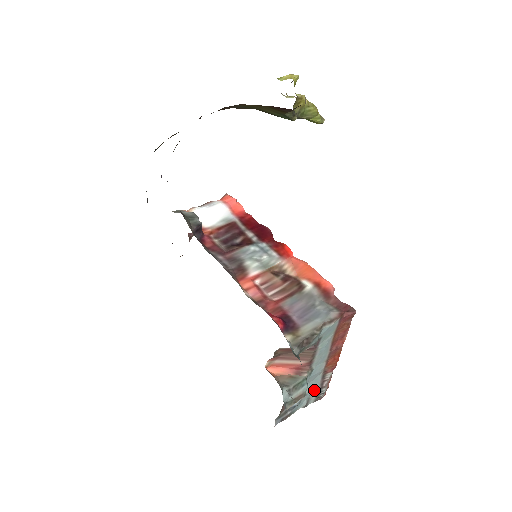
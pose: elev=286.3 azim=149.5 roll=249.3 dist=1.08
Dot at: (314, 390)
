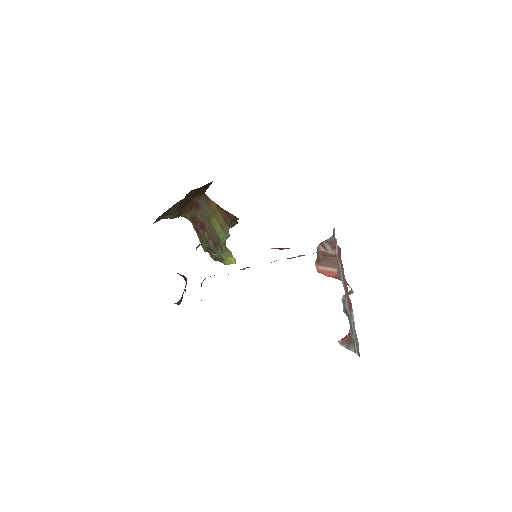
Dot at: occluded
